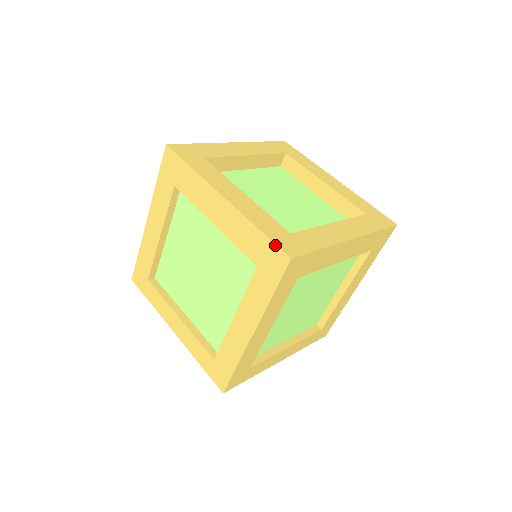
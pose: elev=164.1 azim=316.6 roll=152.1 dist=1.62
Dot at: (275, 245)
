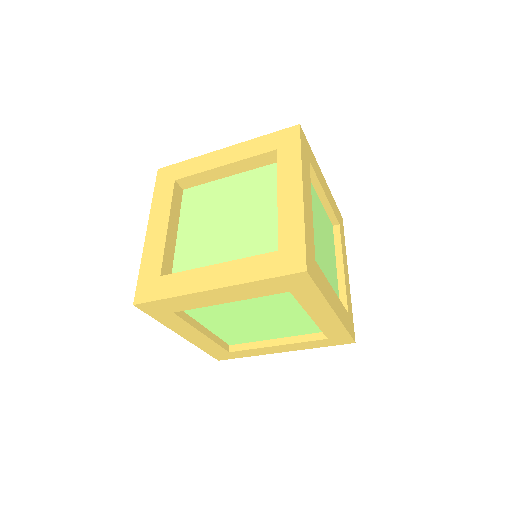
Dot at: (286, 276)
